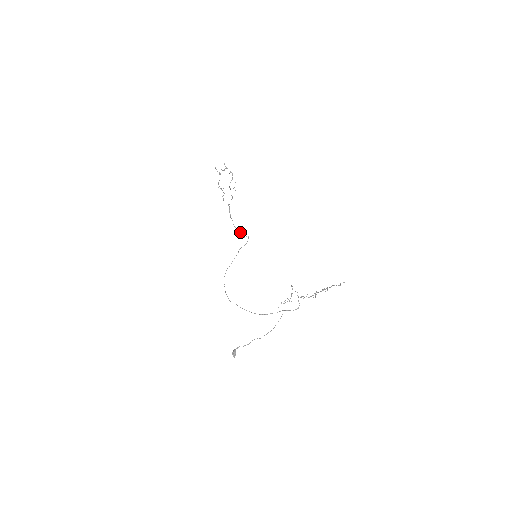
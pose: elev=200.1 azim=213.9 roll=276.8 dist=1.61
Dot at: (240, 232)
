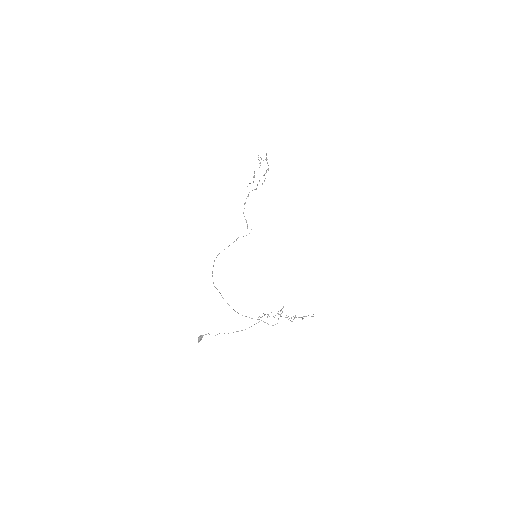
Dot at: (246, 222)
